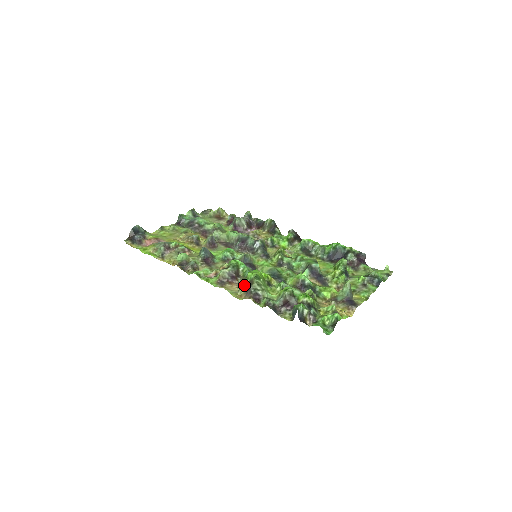
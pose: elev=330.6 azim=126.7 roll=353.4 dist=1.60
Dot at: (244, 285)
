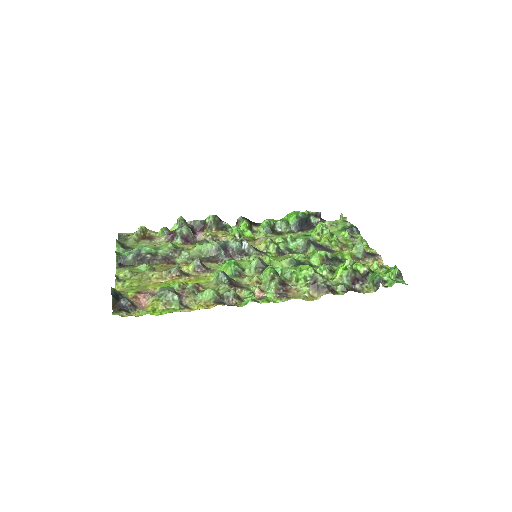
Dot at: (308, 285)
